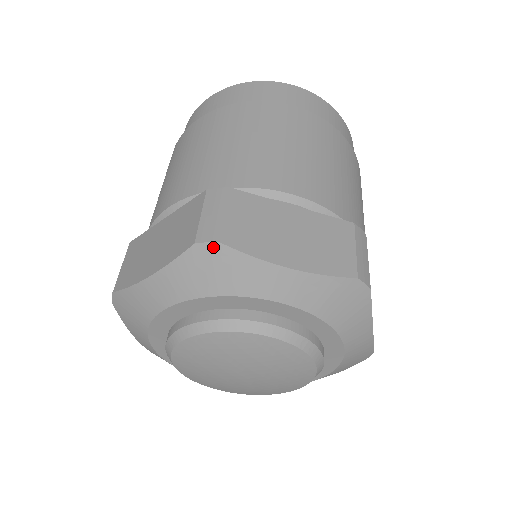
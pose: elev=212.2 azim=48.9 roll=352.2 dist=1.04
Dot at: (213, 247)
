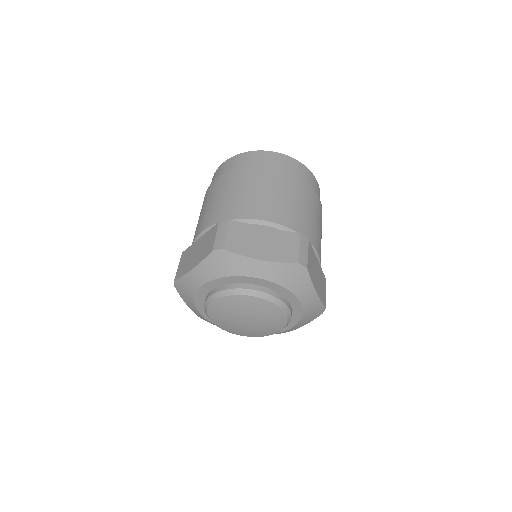
Dot at: (221, 252)
